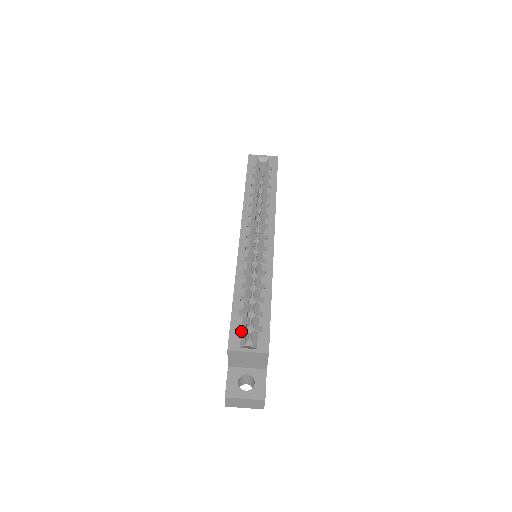
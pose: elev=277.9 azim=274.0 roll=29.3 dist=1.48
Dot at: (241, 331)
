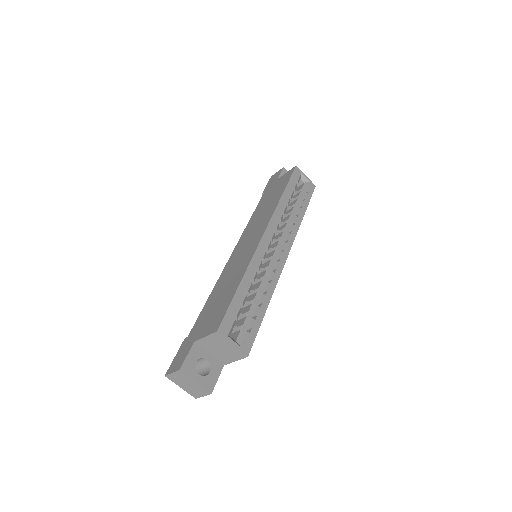
Dot at: (234, 321)
